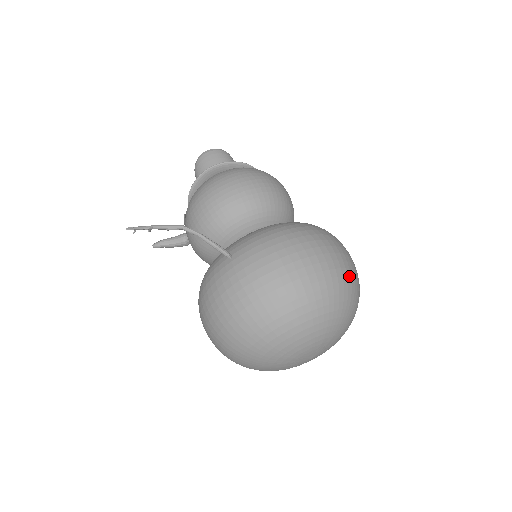
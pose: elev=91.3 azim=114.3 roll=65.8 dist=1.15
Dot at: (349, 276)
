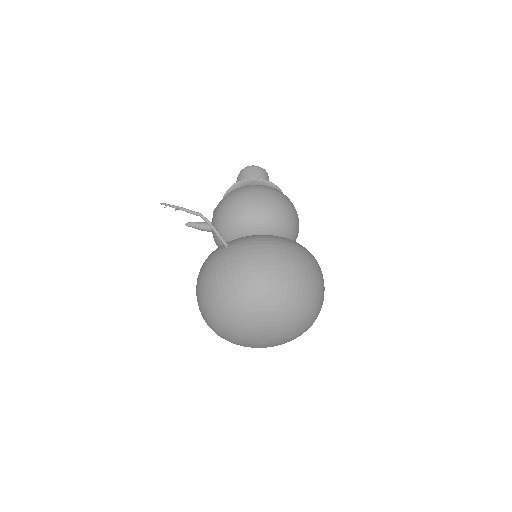
Dot at: (310, 291)
